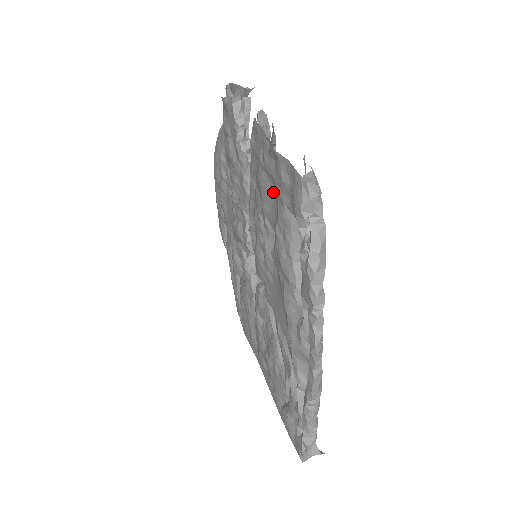
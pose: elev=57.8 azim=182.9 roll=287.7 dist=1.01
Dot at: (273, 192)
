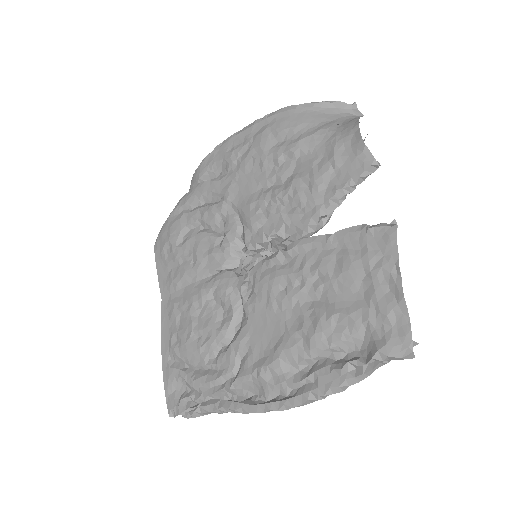
Dot at: (358, 292)
